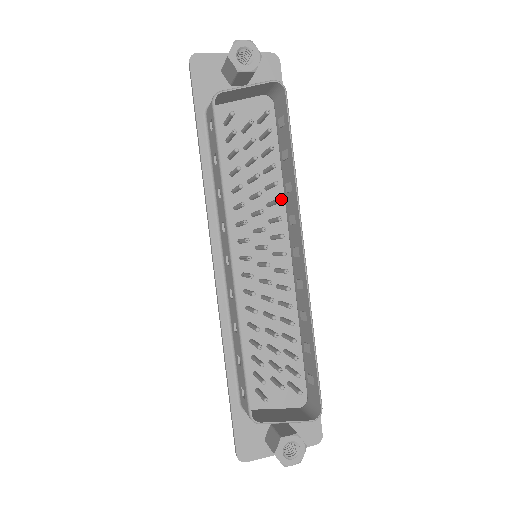
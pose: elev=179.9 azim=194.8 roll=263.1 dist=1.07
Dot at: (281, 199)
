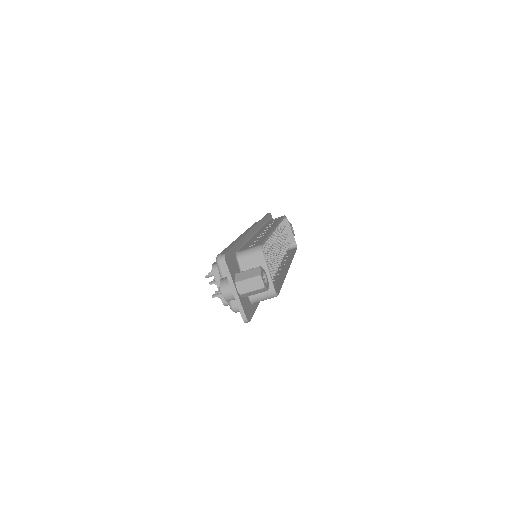
Dot at: occluded
